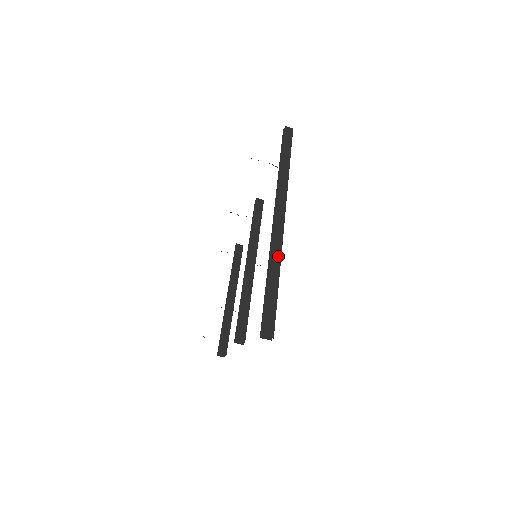
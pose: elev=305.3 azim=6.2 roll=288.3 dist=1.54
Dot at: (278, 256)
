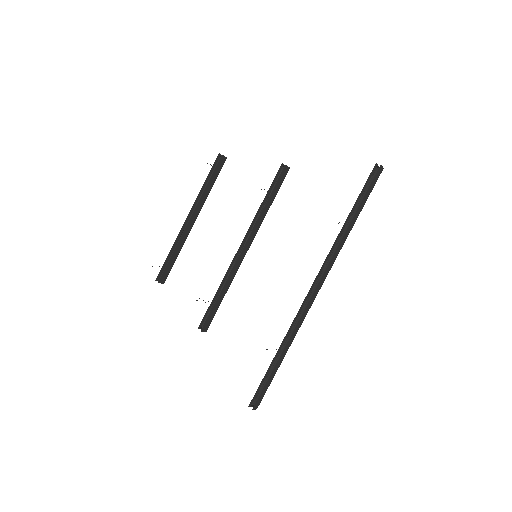
Dot at: (294, 337)
